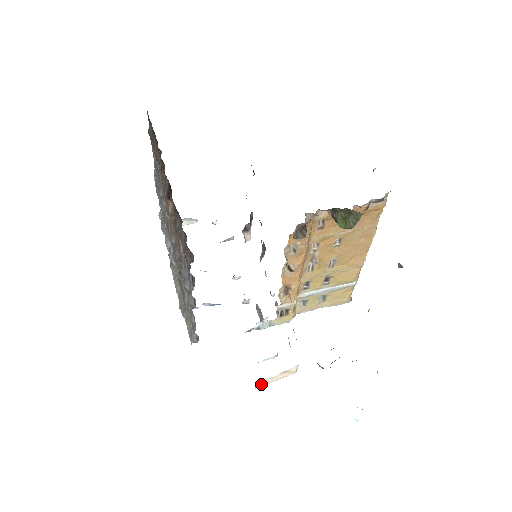
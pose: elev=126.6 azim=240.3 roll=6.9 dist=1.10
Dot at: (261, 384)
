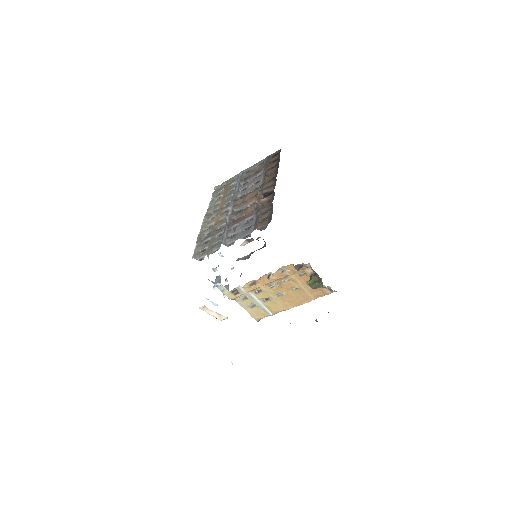
Dot at: (203, 309)
